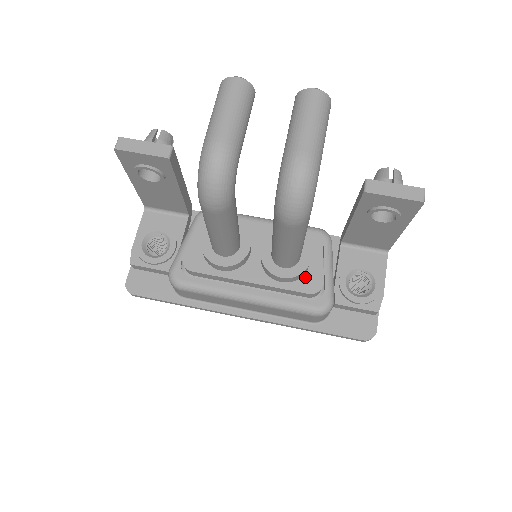
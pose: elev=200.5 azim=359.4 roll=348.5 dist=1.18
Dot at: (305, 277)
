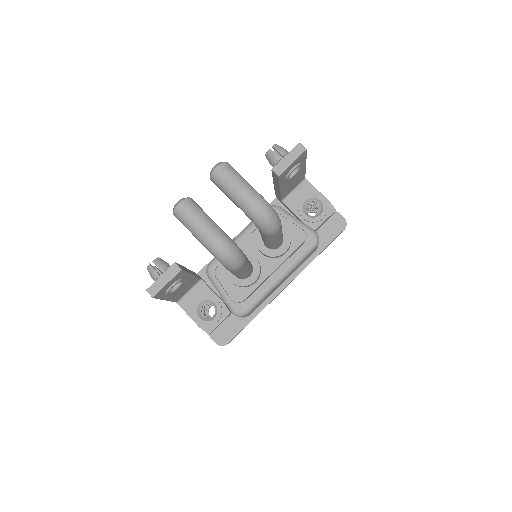
Dot at: (292, 238)
